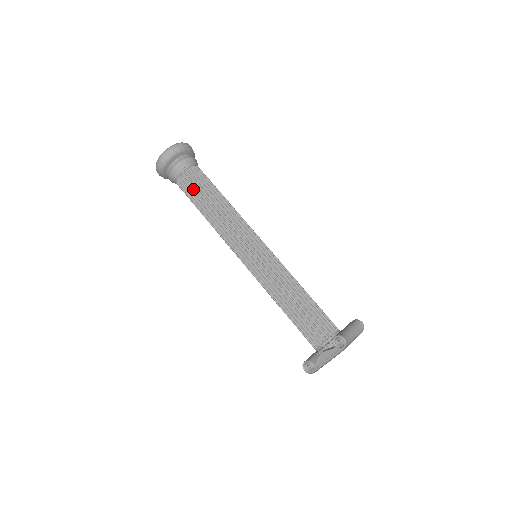
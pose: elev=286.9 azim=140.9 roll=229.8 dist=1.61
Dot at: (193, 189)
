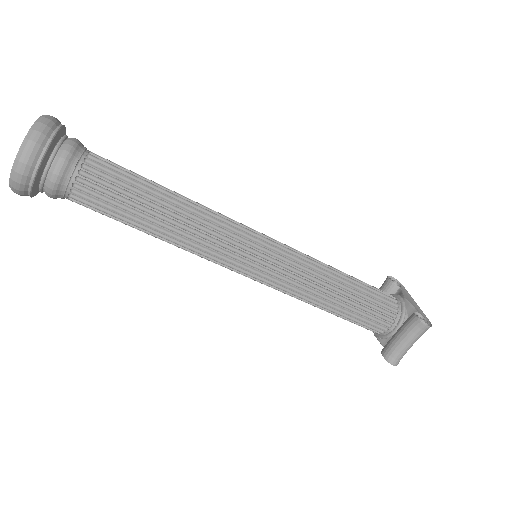
Dot at: (106, 214)
